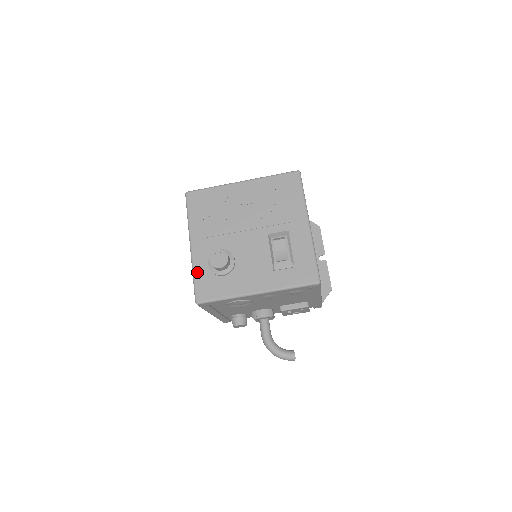
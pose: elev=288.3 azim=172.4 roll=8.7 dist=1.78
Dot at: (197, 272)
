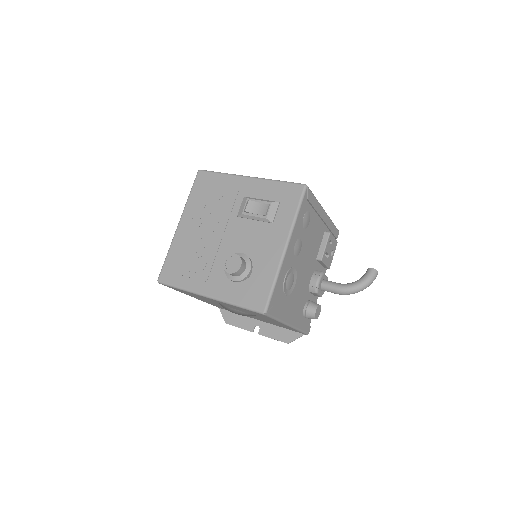
Dot at: (235, 300)
